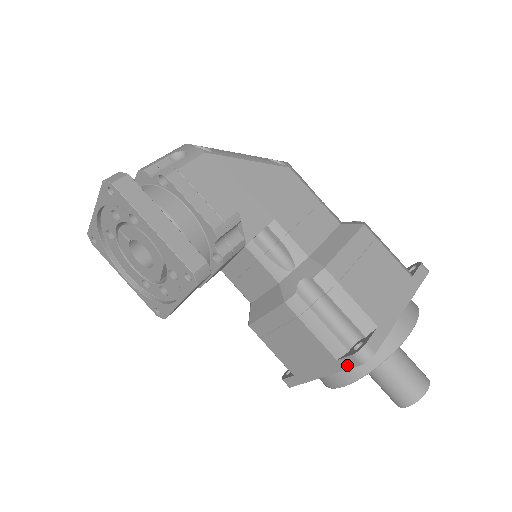
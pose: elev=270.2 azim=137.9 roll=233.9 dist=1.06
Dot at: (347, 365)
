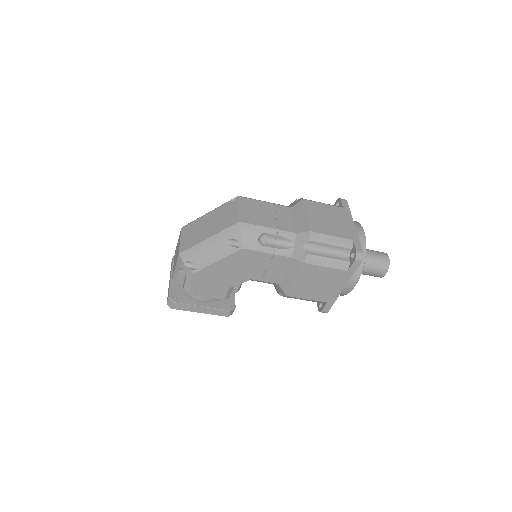
Dot at: occluded
